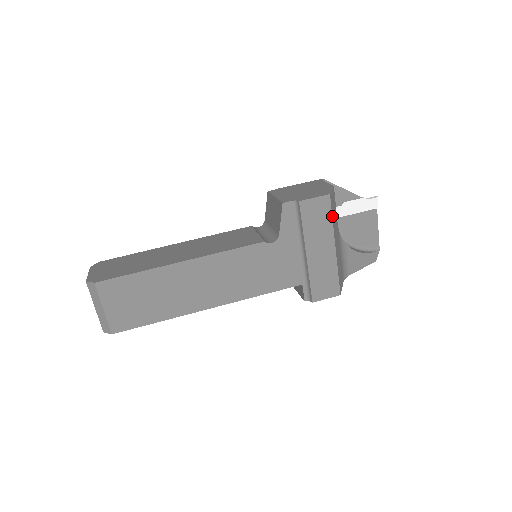
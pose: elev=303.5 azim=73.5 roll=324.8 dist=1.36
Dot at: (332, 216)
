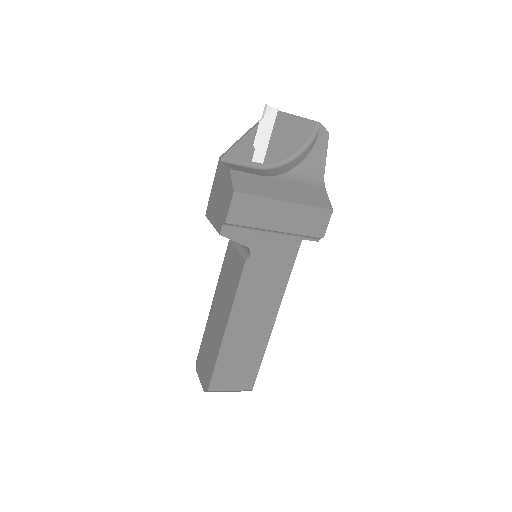
Dot at: (256, 195)
